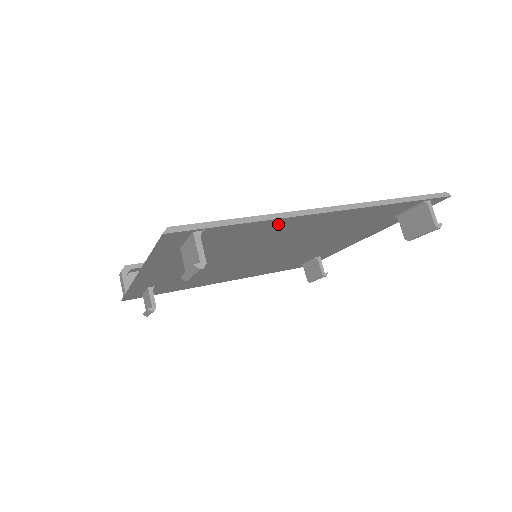
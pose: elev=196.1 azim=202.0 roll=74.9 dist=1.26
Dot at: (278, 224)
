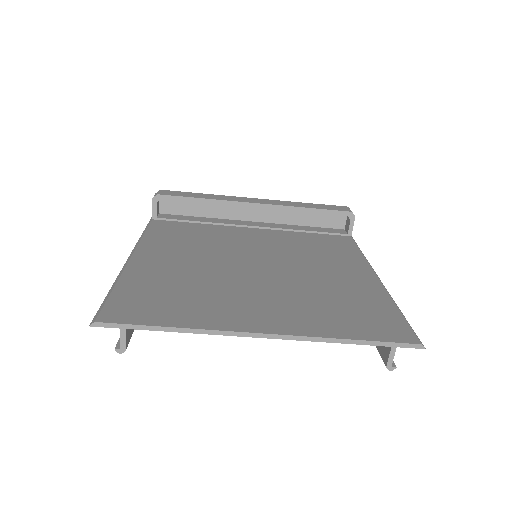
Dot at: (213, 323)
